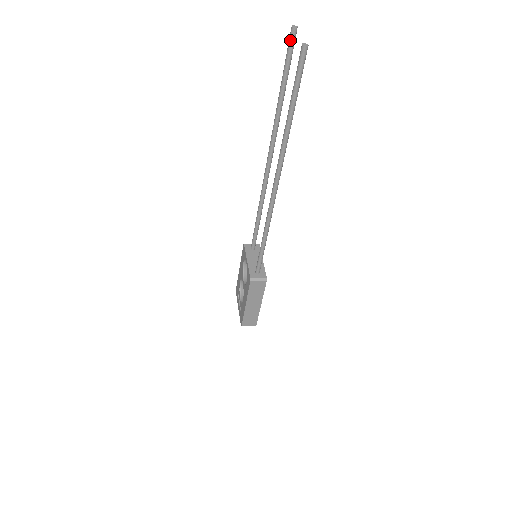
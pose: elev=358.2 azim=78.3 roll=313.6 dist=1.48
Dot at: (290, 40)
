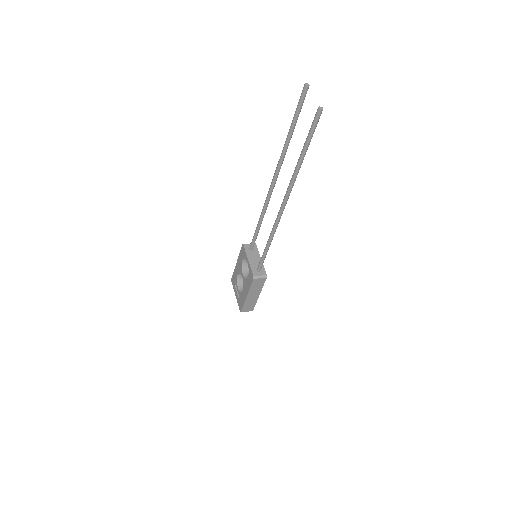
Dot at: (302, 95)
